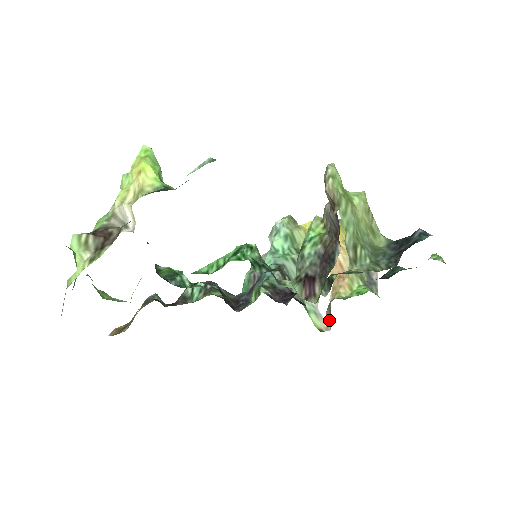
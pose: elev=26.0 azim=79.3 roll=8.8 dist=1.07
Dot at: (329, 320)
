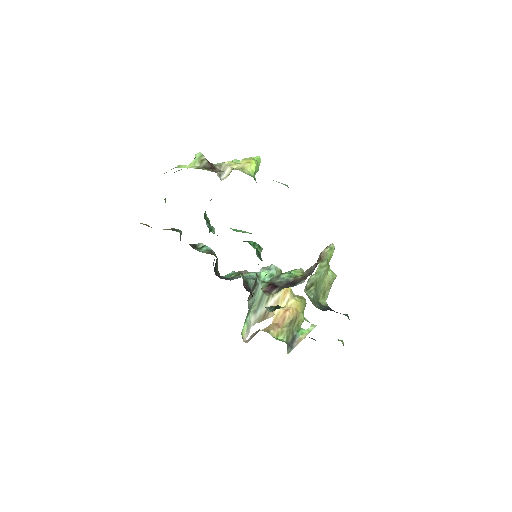
Dot at: (252, 337)
